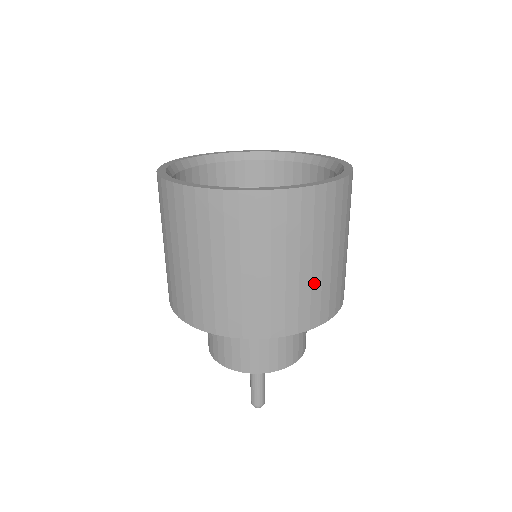
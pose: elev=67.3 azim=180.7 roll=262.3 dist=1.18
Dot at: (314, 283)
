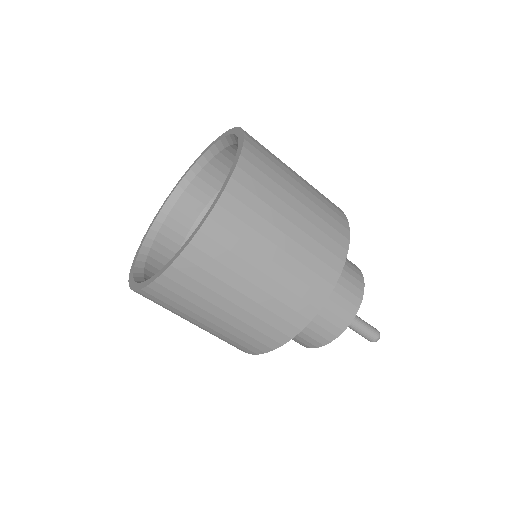
Dot at: (284, 282)
